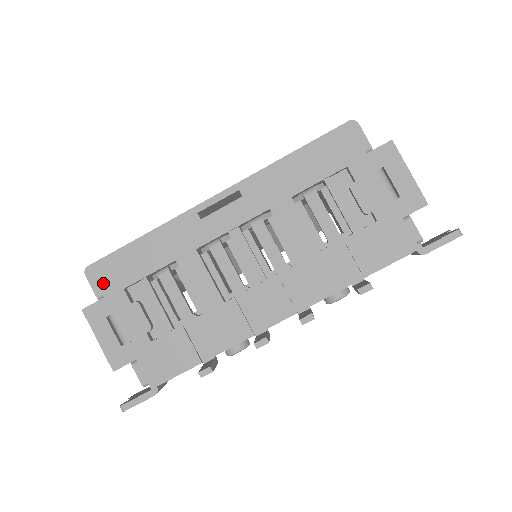
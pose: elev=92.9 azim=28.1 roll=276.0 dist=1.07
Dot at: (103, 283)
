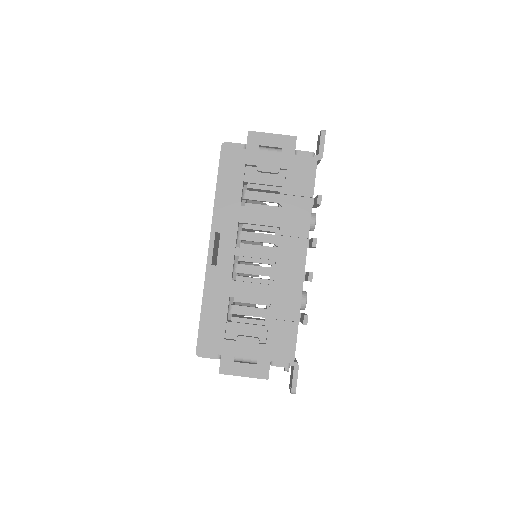
Dot at: (212, 349)
